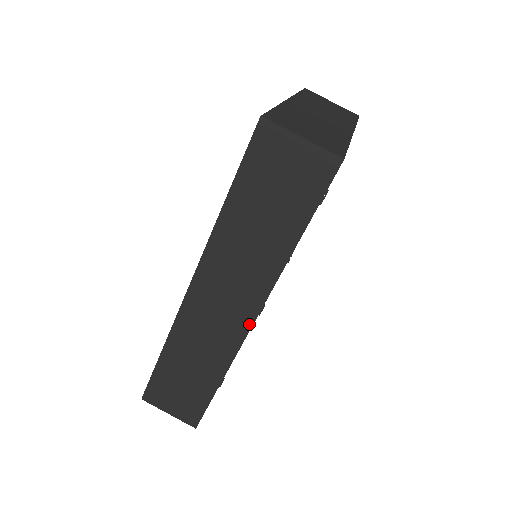
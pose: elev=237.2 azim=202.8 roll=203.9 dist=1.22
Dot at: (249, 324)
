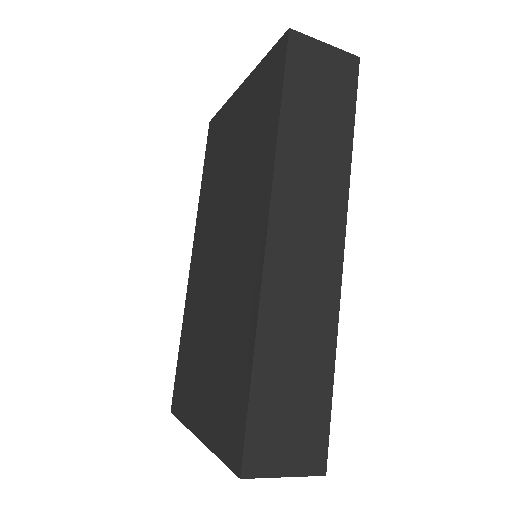
Dot at: (340, 257)
